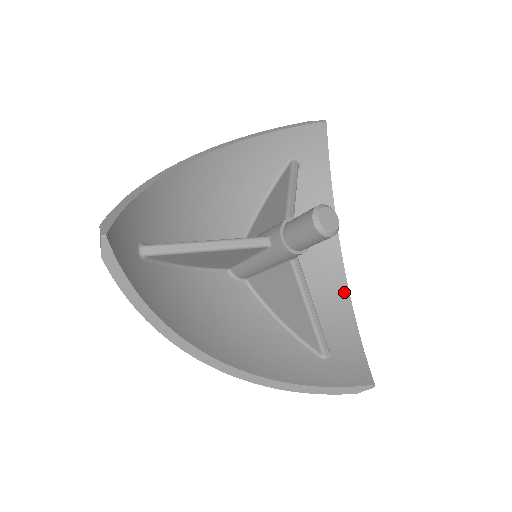
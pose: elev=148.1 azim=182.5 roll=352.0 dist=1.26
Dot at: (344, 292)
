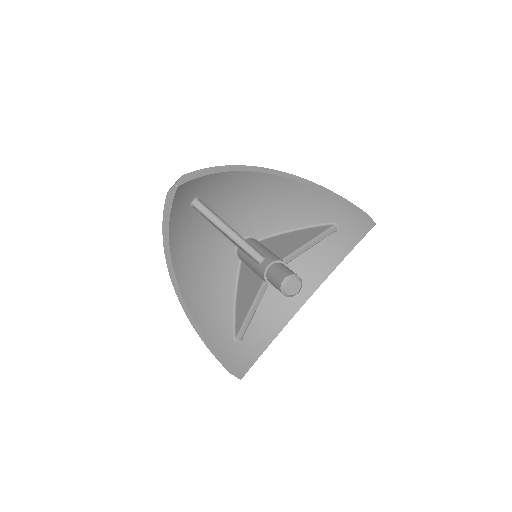
Dot at: (286, 320)
